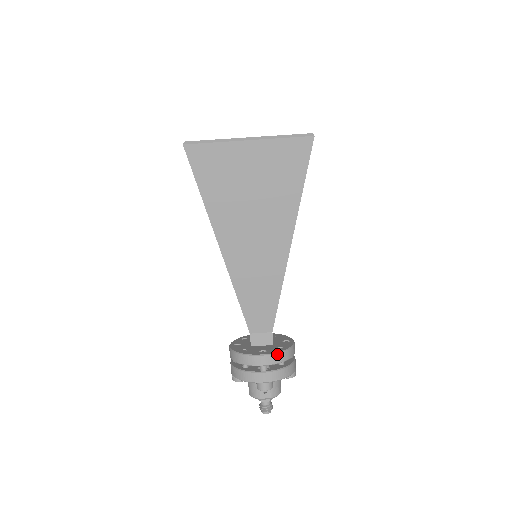
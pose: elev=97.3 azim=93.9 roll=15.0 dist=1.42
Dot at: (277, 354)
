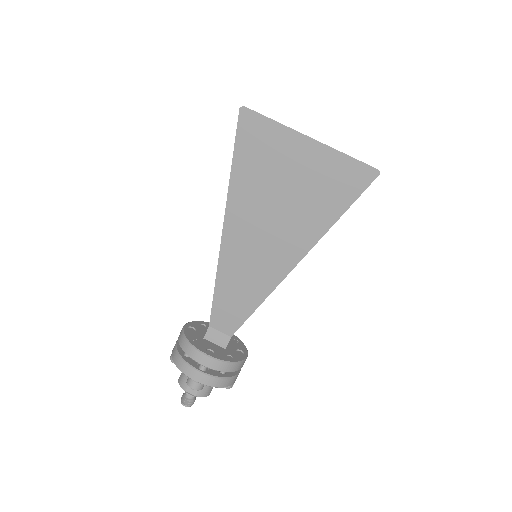
Dot at: (223, 362)
